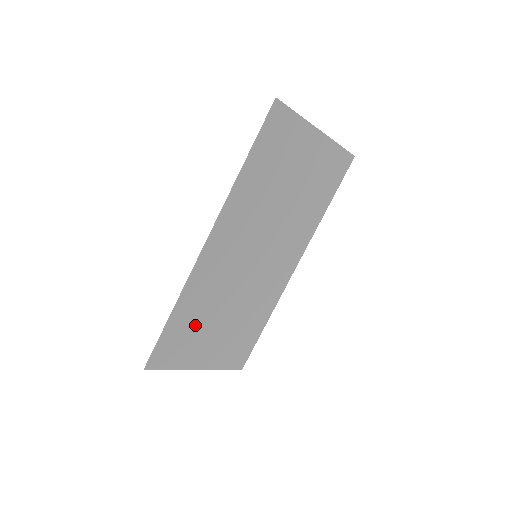
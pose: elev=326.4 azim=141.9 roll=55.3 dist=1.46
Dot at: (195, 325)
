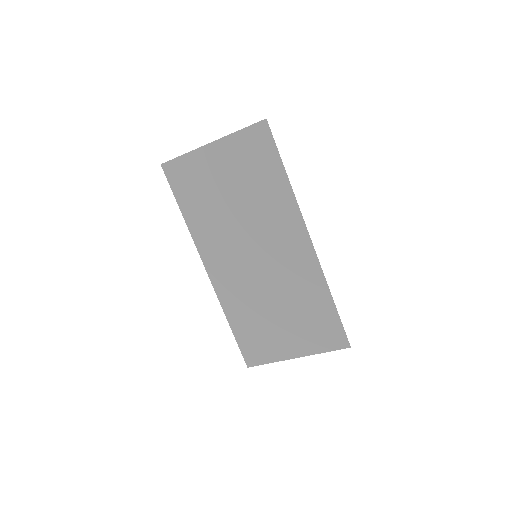
Dot at: (256, 326)
